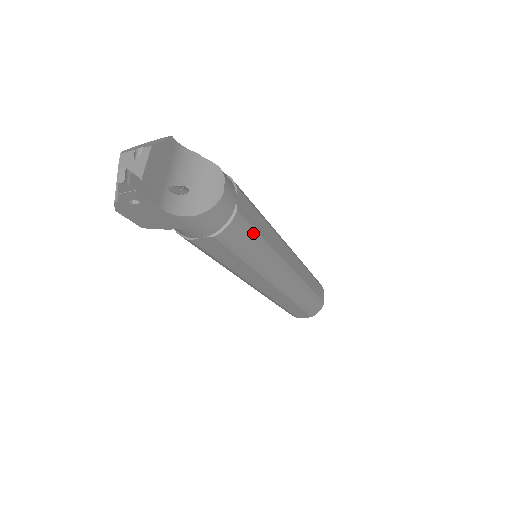
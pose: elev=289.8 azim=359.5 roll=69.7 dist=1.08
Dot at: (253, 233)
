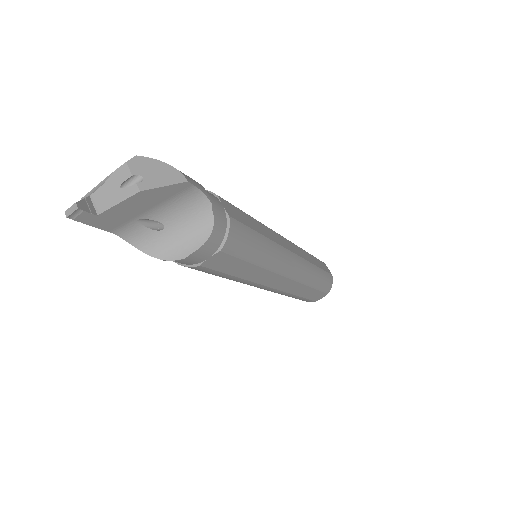
Dot at: (220, 274)
